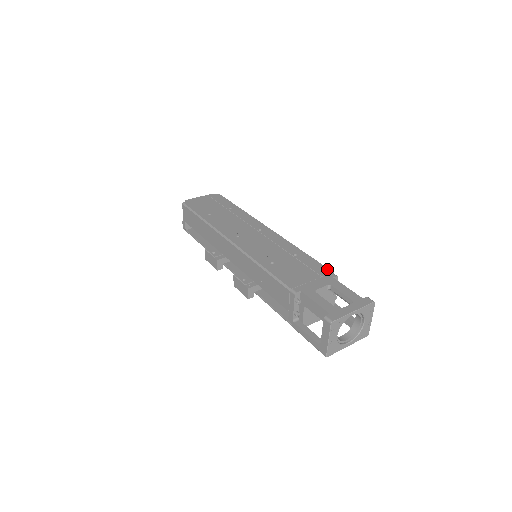
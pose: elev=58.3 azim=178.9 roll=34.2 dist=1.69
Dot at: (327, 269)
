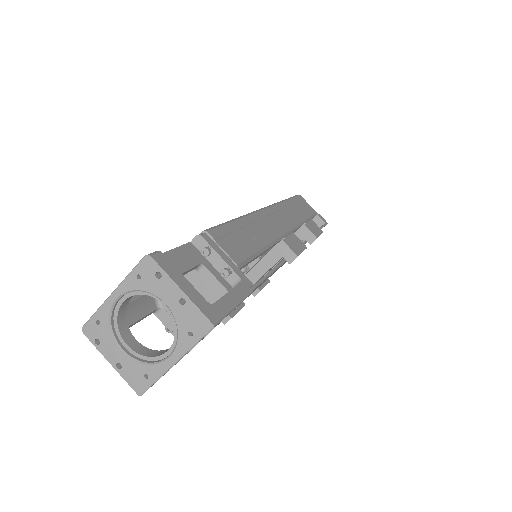
Dot at: occluded
